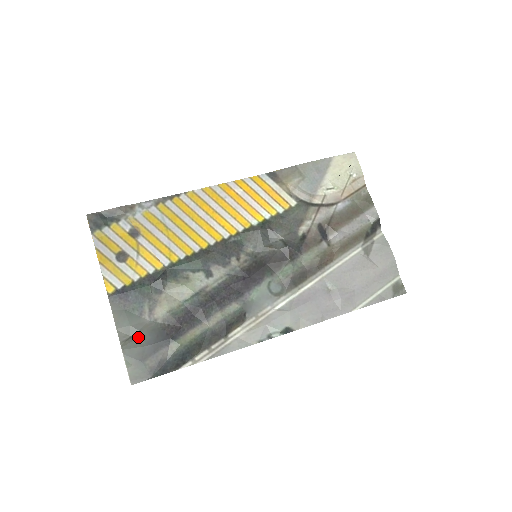
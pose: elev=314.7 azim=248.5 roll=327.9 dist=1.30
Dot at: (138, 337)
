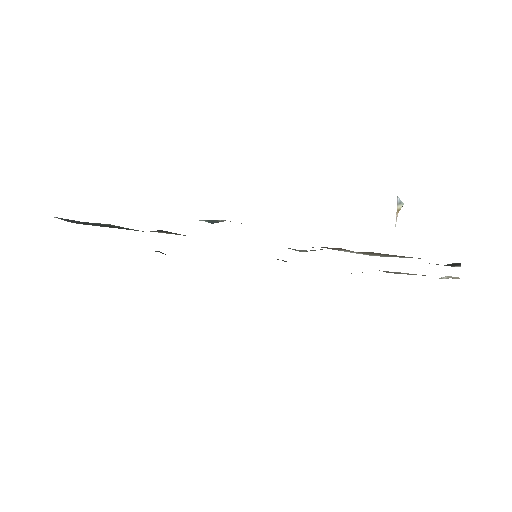
Dot at: occluded
